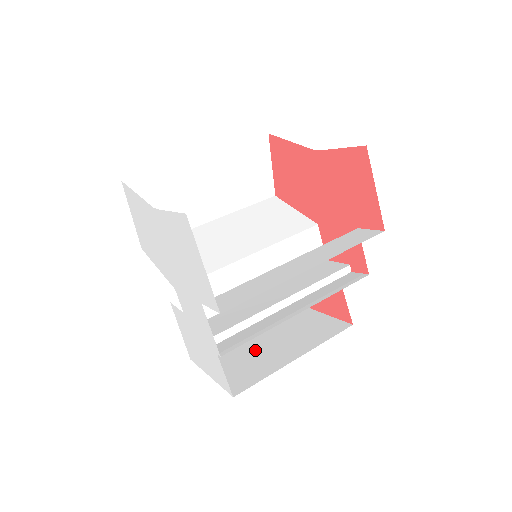
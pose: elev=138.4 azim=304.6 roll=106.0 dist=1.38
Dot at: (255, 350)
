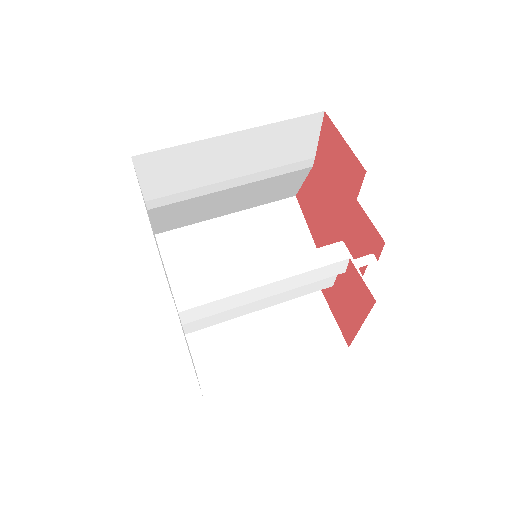
Dot at: occluded
